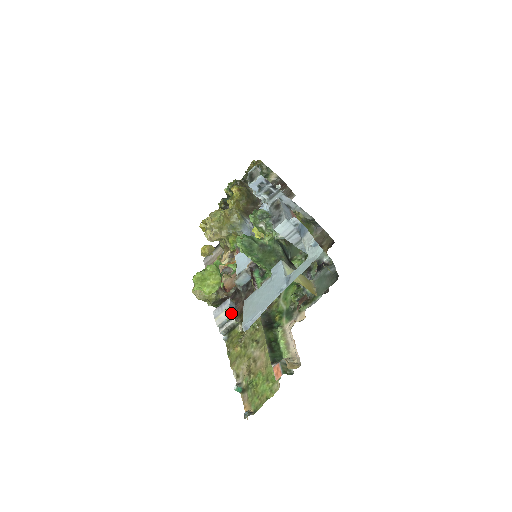
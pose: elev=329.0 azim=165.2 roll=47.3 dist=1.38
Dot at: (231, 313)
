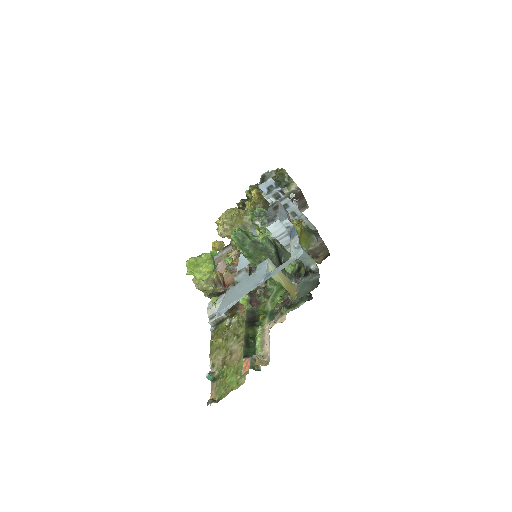
Dot at: occluded
